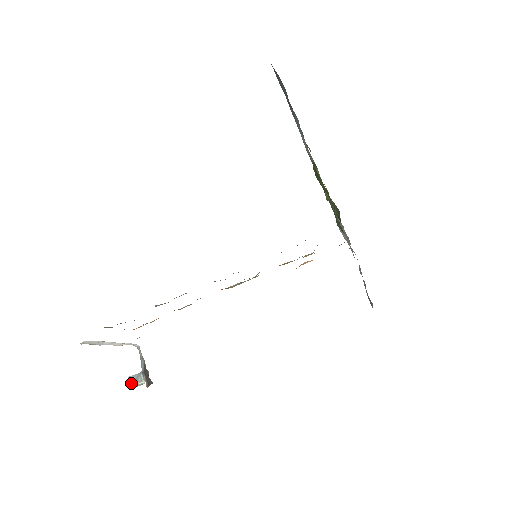
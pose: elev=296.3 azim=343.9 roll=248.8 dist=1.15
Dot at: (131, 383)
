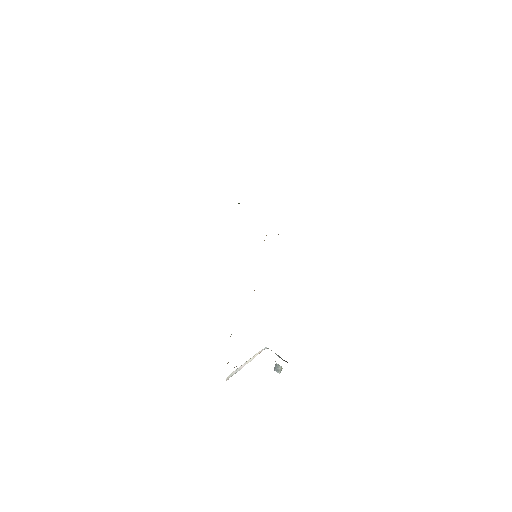
Dot at: (277, 372)
